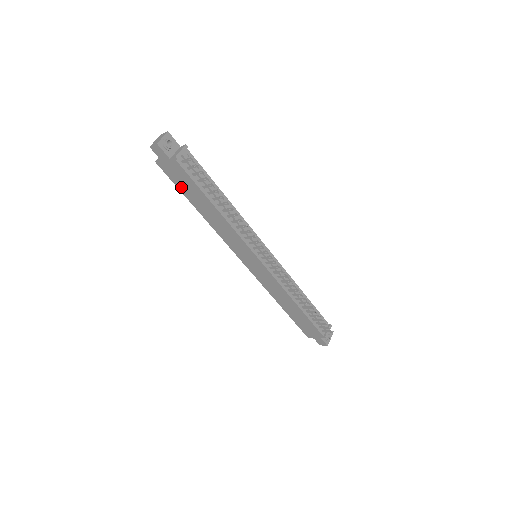
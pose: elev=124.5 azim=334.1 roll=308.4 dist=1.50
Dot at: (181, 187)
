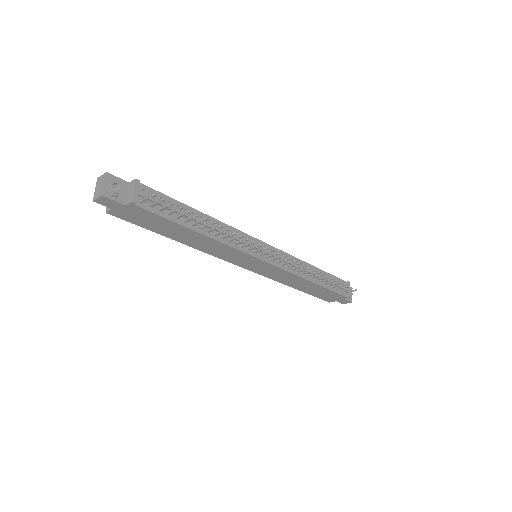
Dot at: (148, 226)
